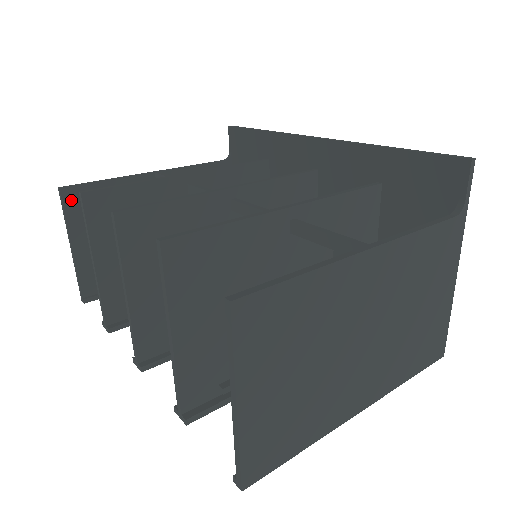
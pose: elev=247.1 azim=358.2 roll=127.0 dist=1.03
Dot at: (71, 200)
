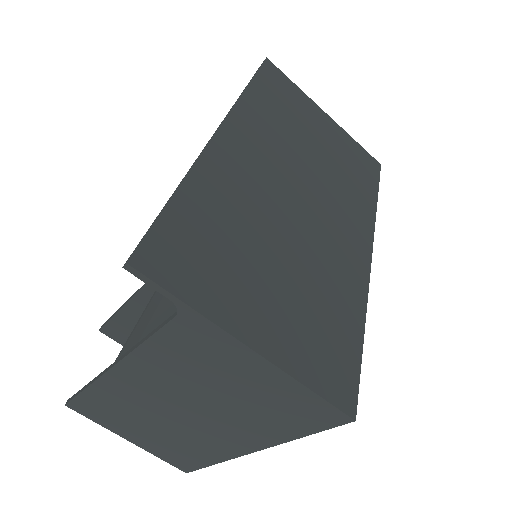
Dot at: occluded
